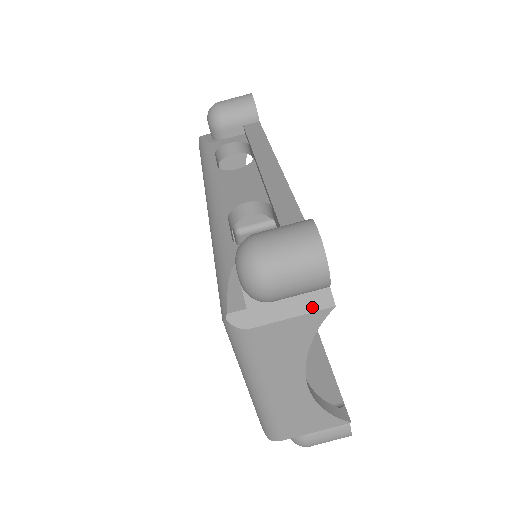
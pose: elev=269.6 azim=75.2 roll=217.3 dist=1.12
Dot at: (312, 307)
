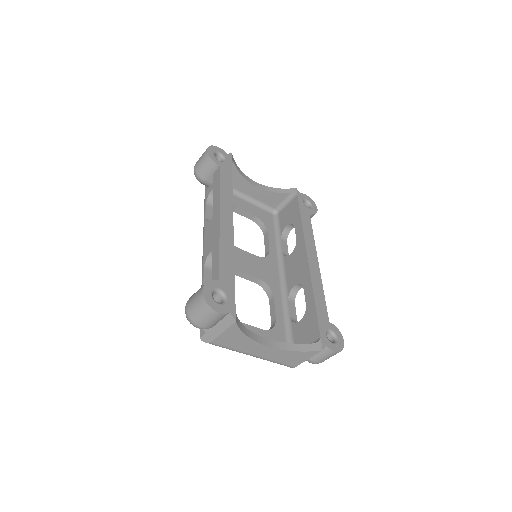
Dot at: (227, 325)
